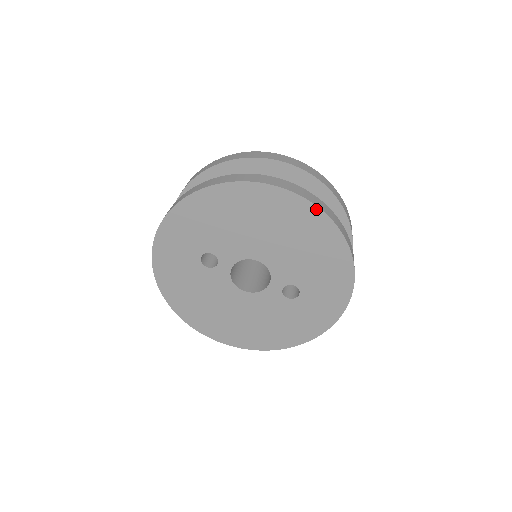
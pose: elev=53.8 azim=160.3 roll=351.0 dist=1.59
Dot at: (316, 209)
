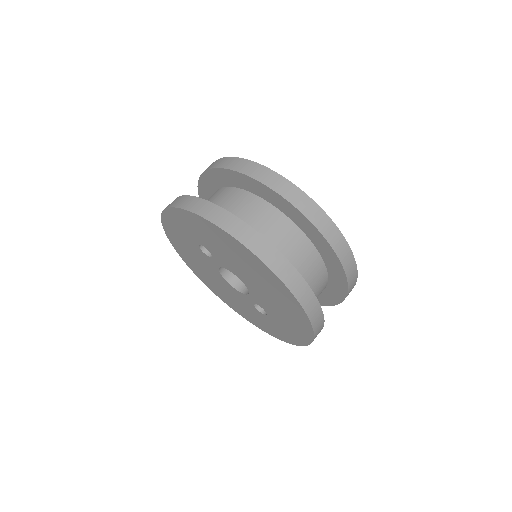
Dot at: (299, 305)
